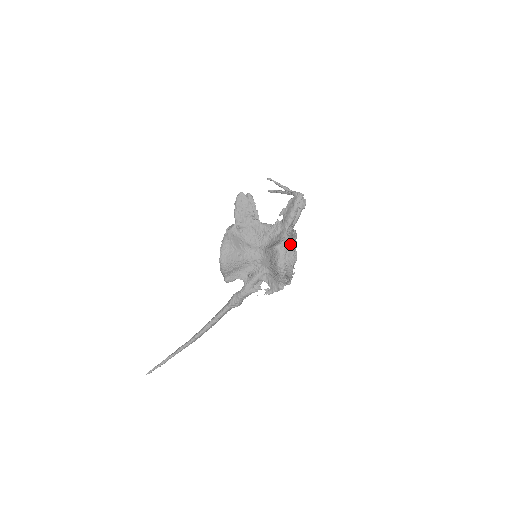
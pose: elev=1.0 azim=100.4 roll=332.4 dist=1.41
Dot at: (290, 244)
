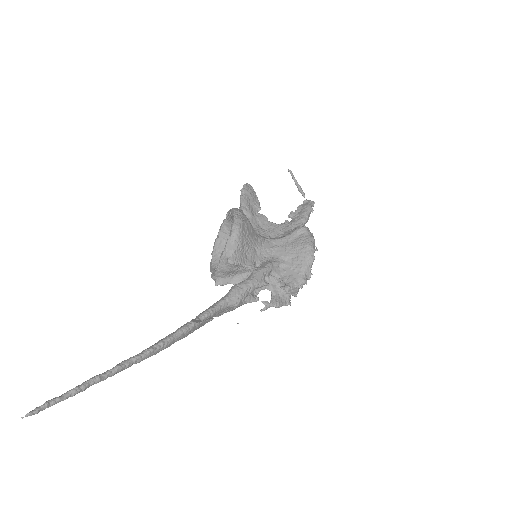
Dot at: occluded
